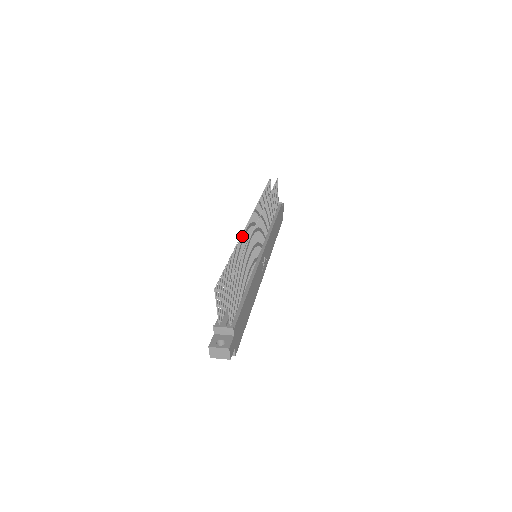
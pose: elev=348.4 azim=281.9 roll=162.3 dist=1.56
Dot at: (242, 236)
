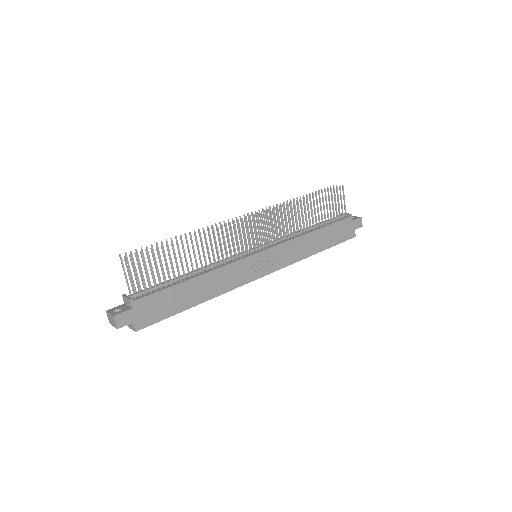
Dot at: (220, 226)
